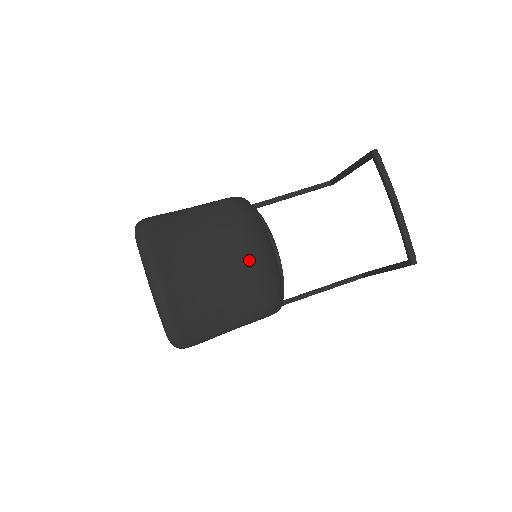
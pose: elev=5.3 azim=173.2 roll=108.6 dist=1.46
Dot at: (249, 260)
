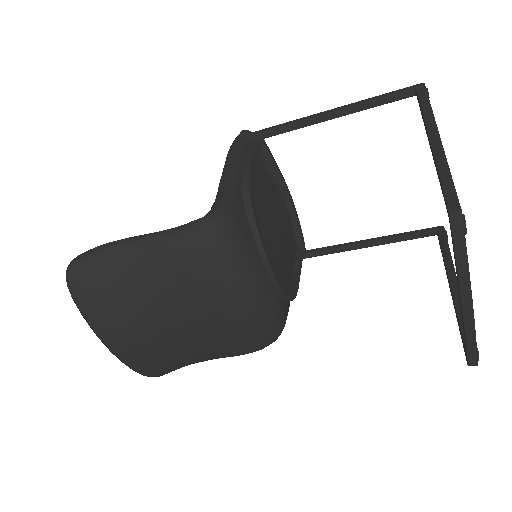
Dot at: (225, 315)
